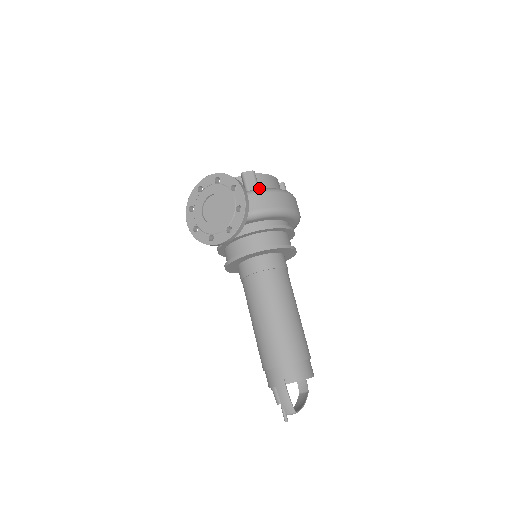
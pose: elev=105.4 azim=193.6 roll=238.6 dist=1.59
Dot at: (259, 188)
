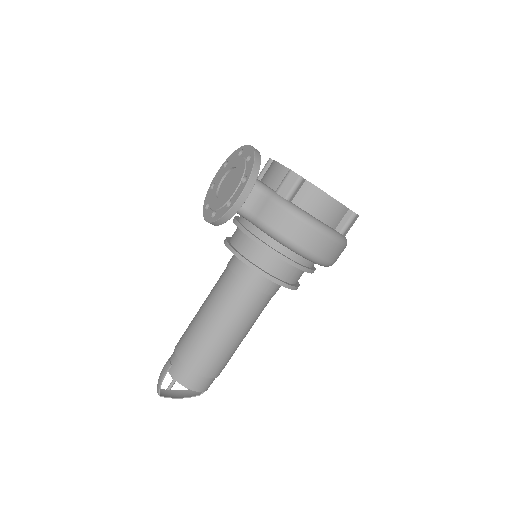
Dot at: (295, 199)
